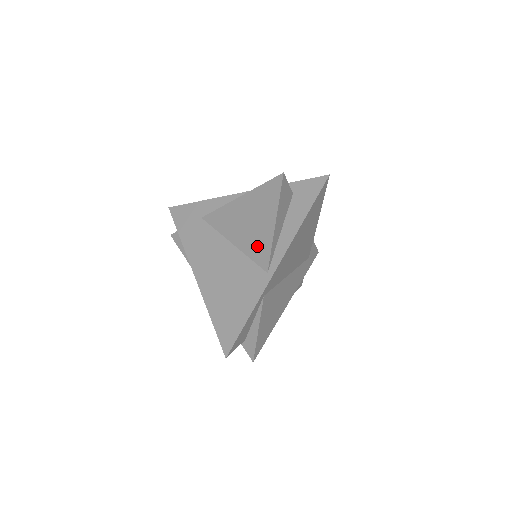
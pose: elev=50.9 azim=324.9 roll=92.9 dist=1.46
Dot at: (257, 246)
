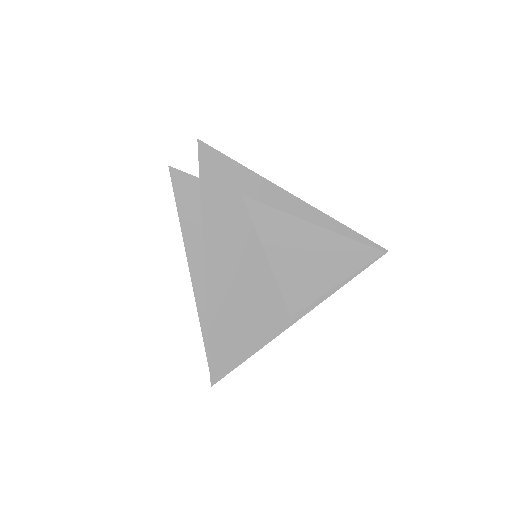
Dot at: (299, 286)
